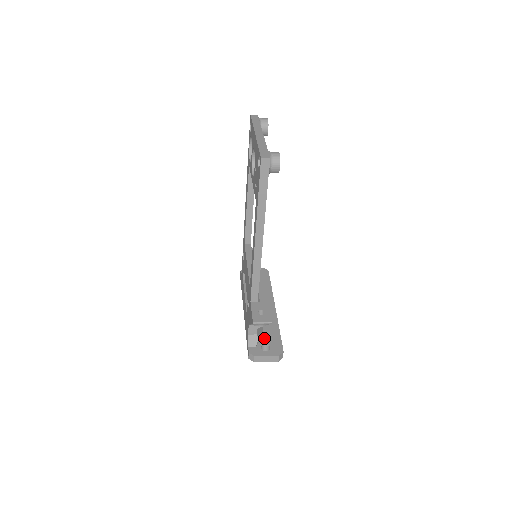
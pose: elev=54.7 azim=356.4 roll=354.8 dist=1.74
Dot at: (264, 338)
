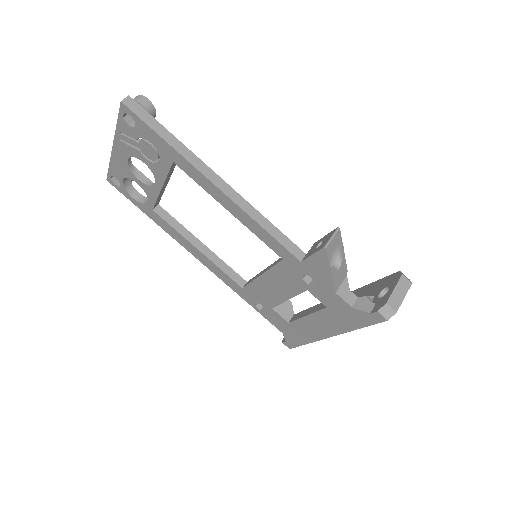
Dot at: occluded
